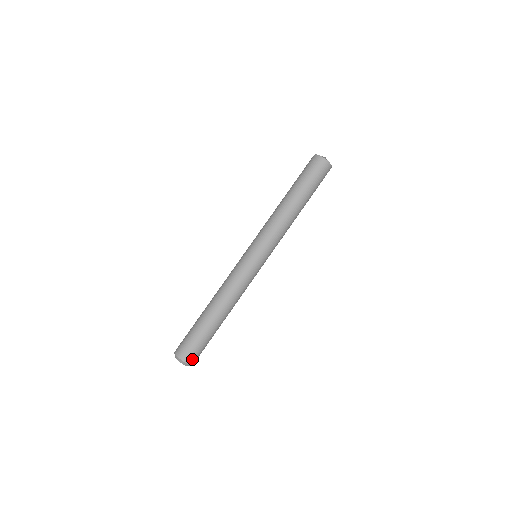
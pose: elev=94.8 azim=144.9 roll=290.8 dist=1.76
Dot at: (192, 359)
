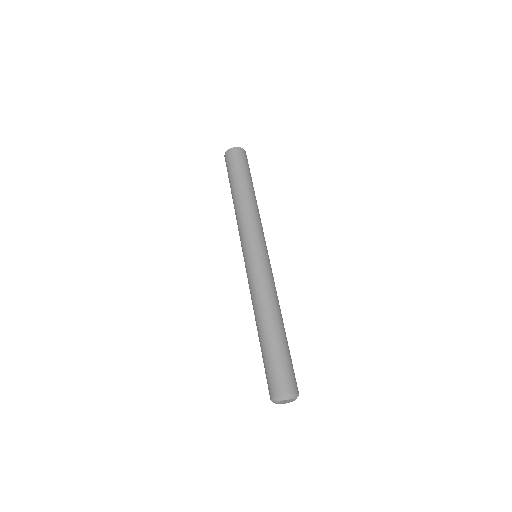
Dot at: (297, 387)
